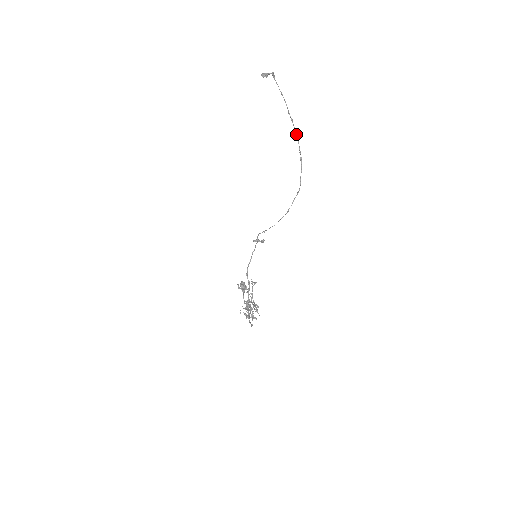
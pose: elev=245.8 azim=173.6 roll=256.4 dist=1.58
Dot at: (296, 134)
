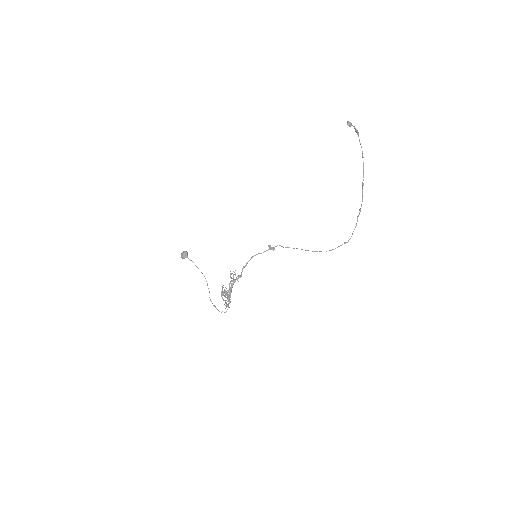
Dot at: occluded
